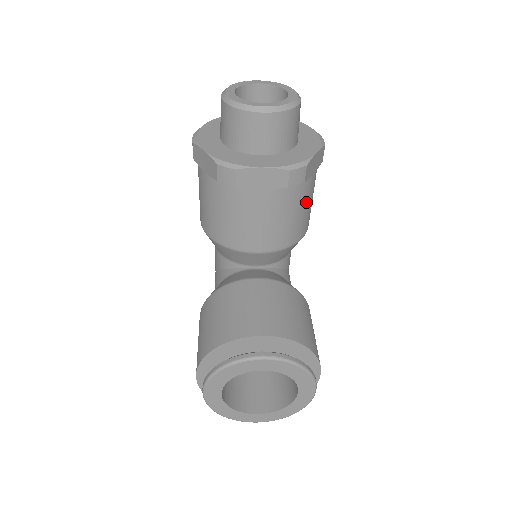
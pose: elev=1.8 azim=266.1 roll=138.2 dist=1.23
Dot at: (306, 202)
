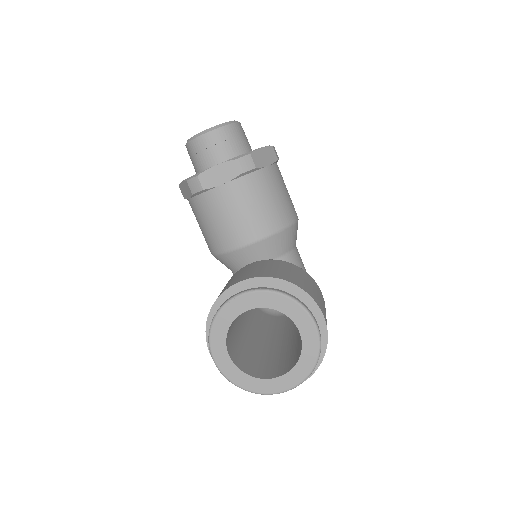
Dot at: (273, 190)
